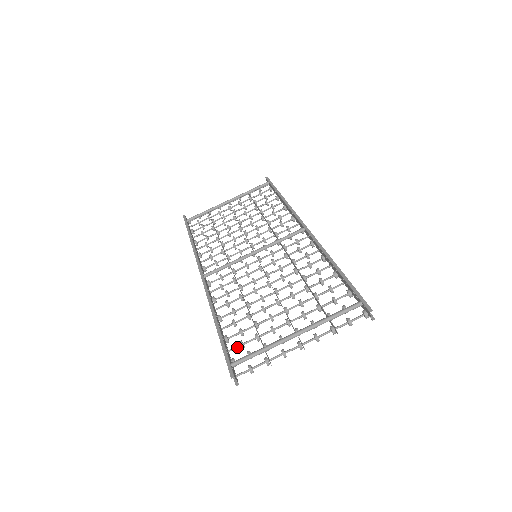
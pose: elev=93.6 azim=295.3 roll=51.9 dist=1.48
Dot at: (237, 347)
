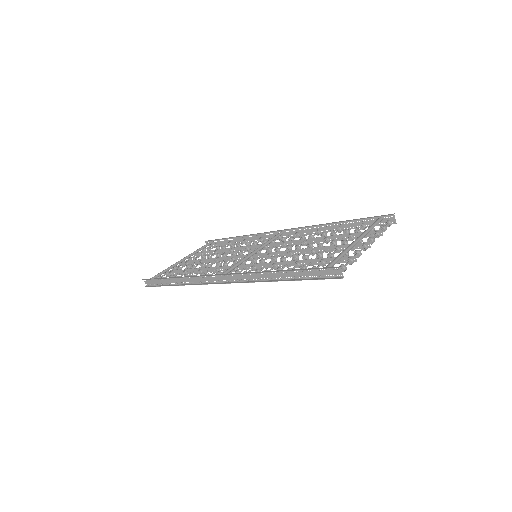
Dot at: occluded
